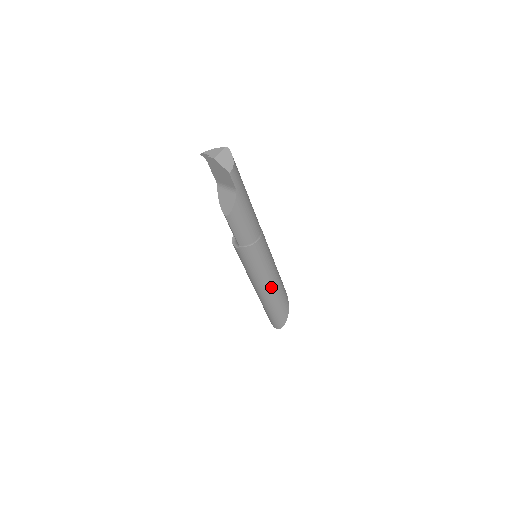
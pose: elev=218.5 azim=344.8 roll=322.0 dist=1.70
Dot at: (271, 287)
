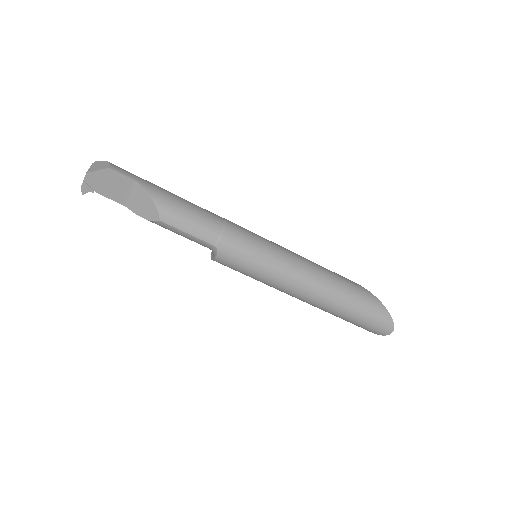
Dot at: (309, 272)
